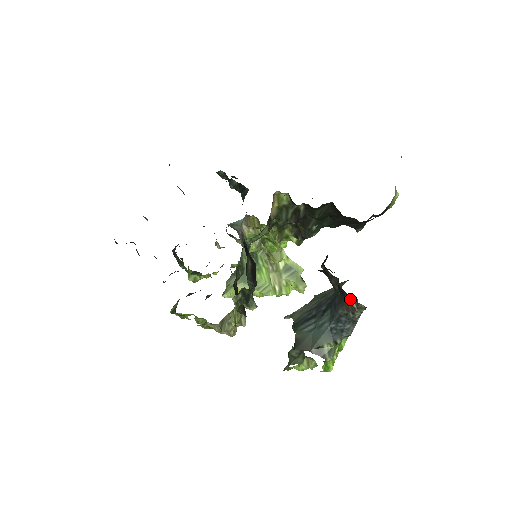
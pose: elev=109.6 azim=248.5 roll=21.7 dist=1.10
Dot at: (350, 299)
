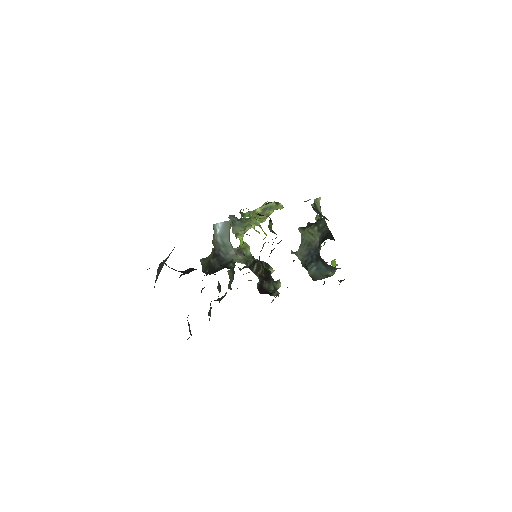
Dot at: occluded
